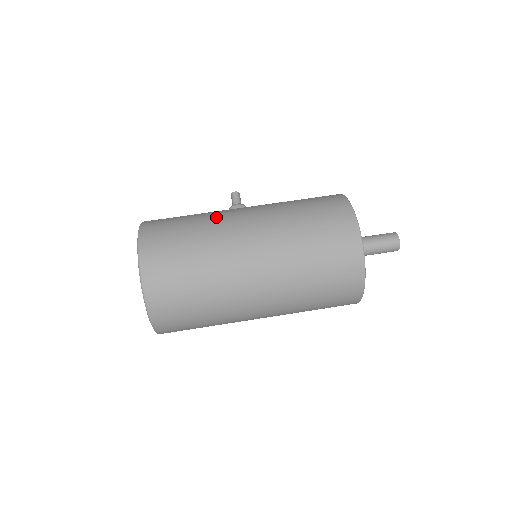
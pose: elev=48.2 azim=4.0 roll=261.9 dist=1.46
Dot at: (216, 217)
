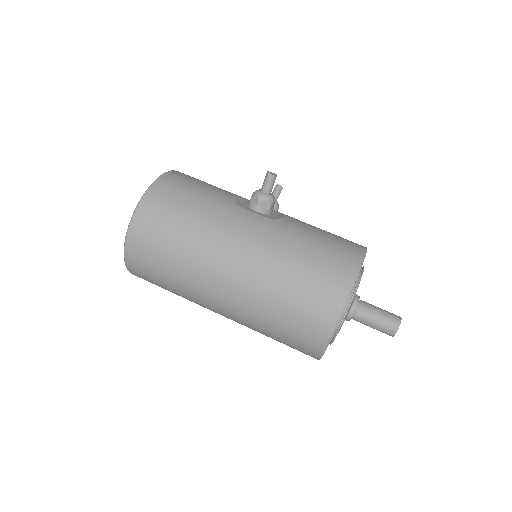
Dot at: (209, 237)
